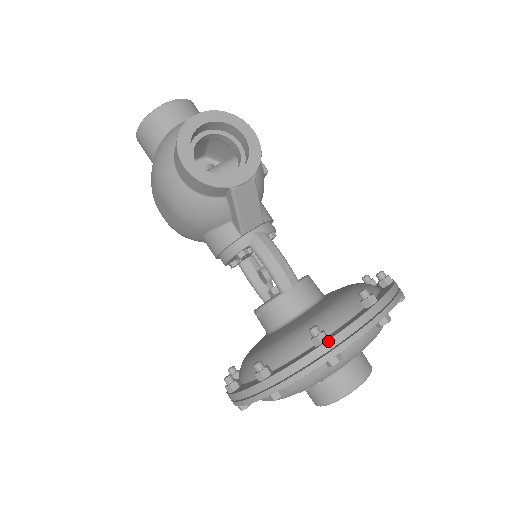
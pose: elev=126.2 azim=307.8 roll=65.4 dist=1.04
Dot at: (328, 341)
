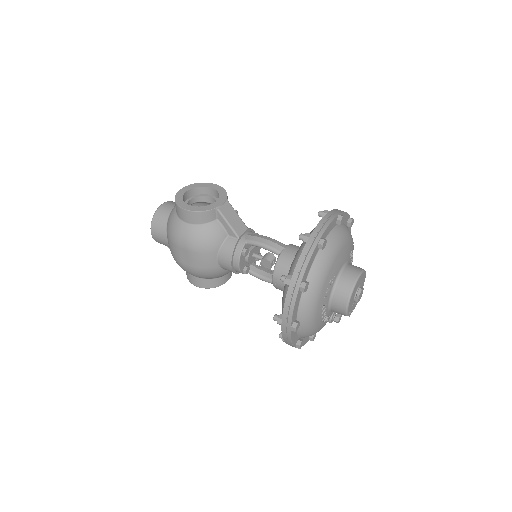
Dot at: (311, 234)
